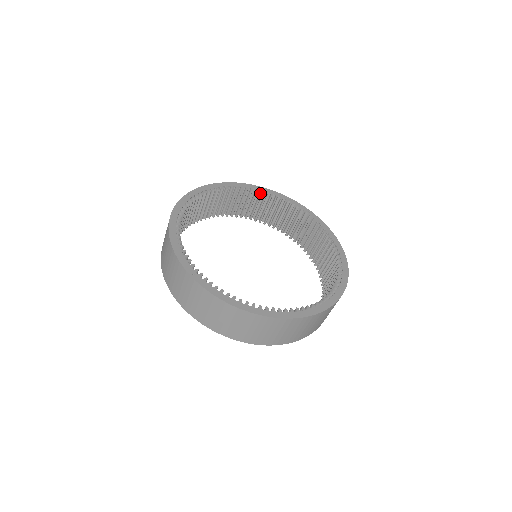
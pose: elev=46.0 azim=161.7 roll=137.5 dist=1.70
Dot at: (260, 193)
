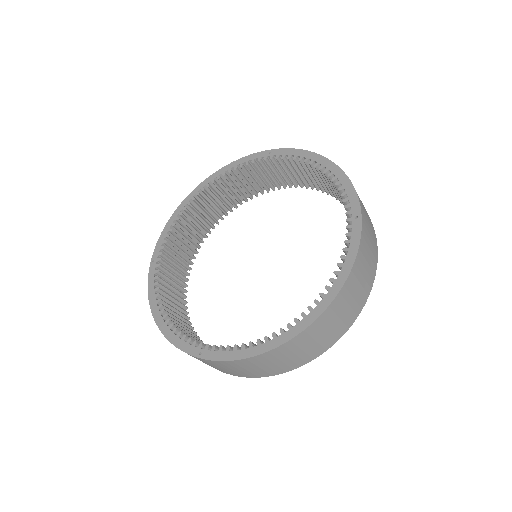
Dot at: (213, 184)
